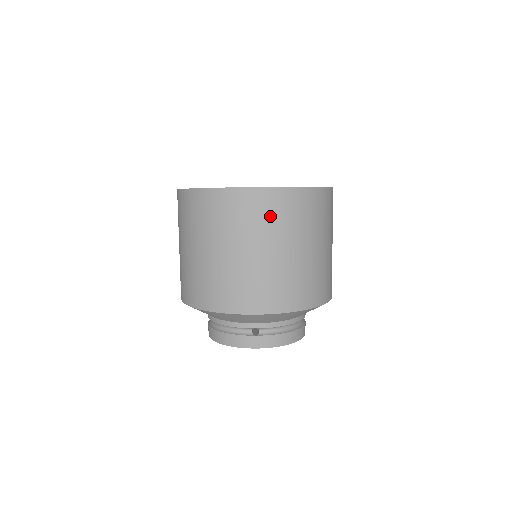
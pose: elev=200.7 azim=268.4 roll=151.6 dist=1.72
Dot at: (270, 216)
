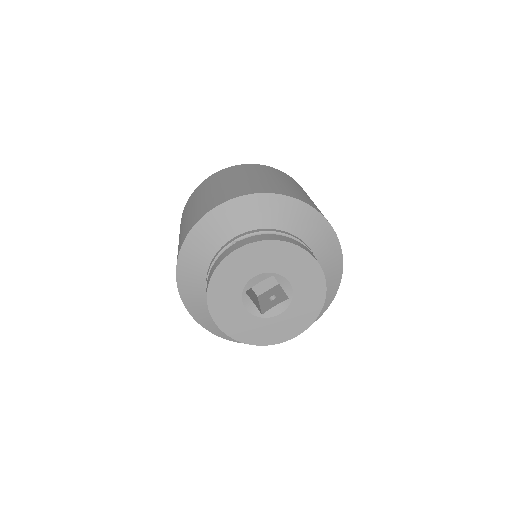
Dot at: (224, 175)
